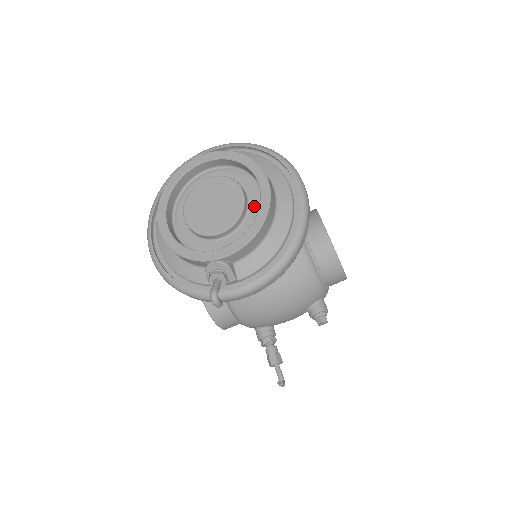
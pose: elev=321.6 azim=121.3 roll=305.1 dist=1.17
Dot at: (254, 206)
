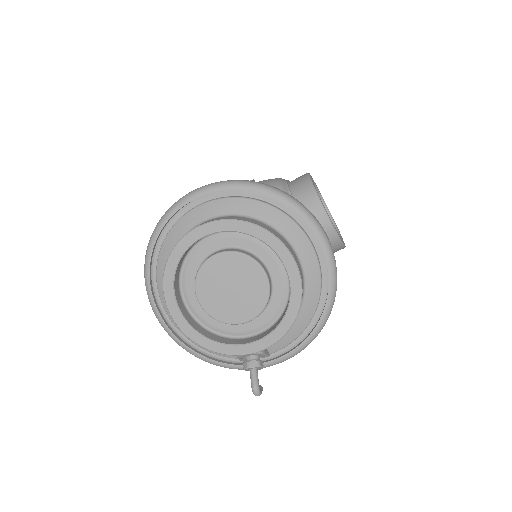
Dot at: (279, 283)
